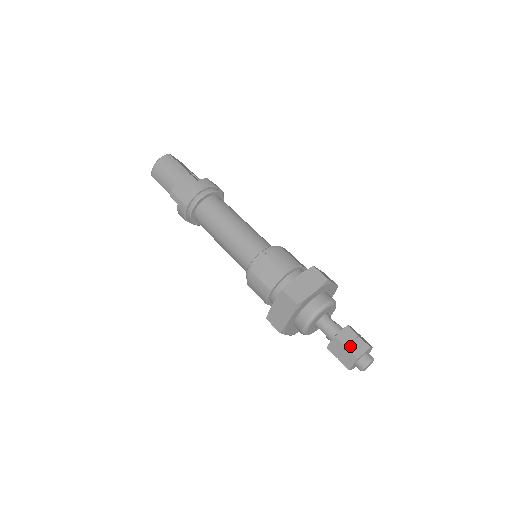
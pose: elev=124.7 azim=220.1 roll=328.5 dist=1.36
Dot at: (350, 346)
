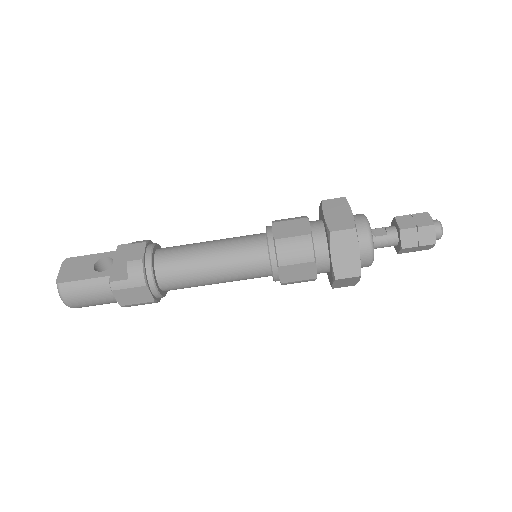
Dot at: (421, 242)
